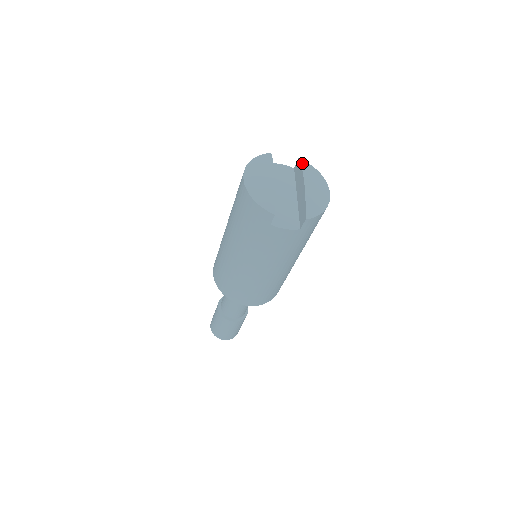
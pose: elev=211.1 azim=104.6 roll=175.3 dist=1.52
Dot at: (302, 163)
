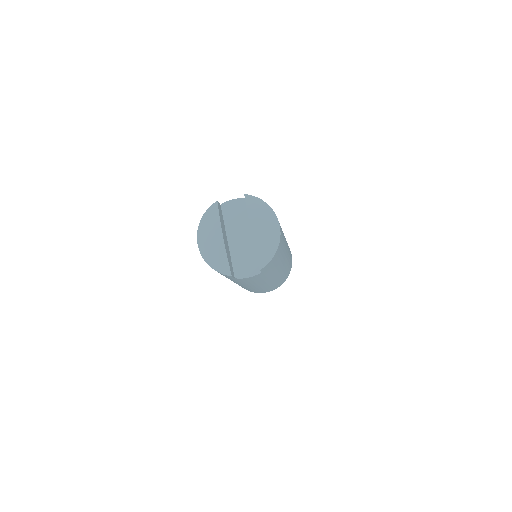
Dot at: (247, 202)
